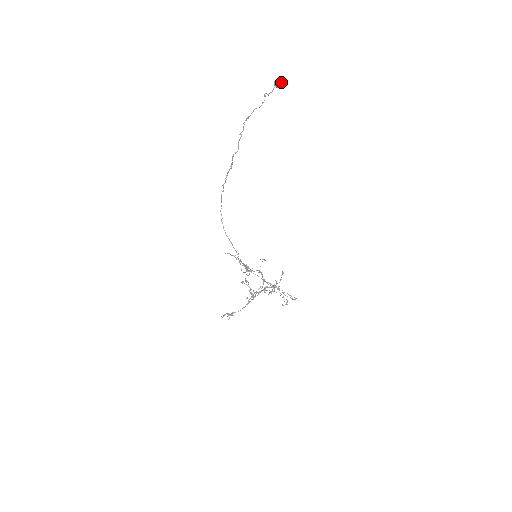
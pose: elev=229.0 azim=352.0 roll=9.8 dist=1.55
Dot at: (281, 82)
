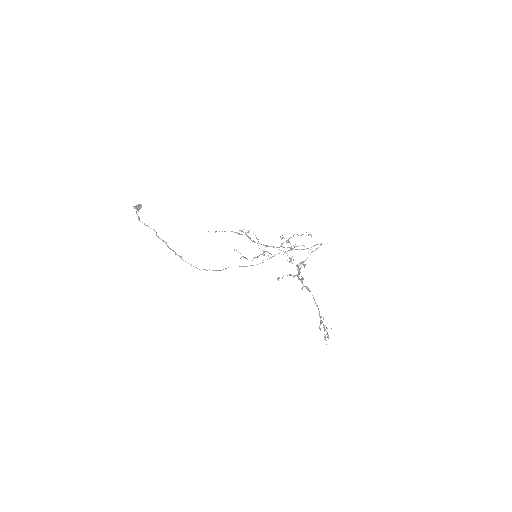
Dot at: (138, 205)
